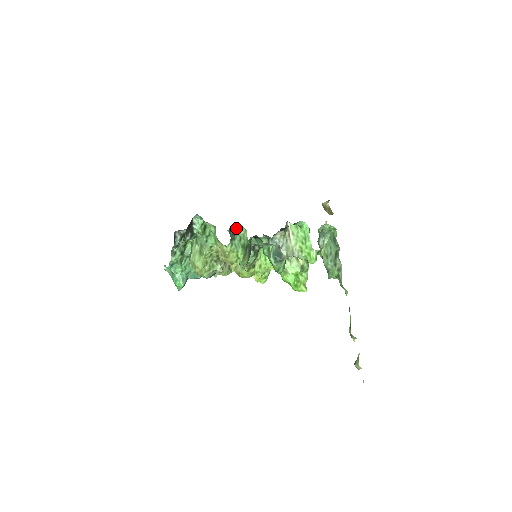
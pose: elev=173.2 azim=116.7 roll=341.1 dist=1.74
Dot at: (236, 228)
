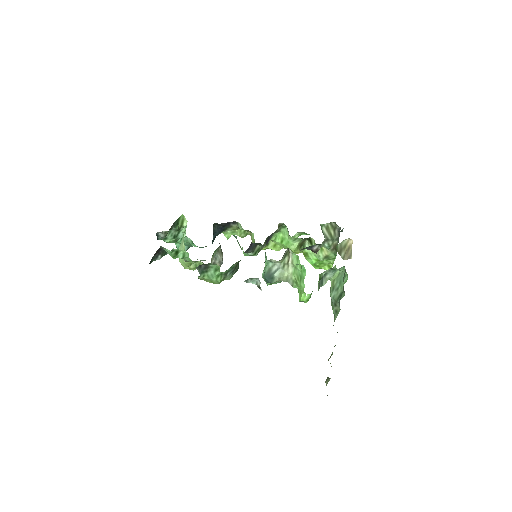
Dot at: (208, 264)
